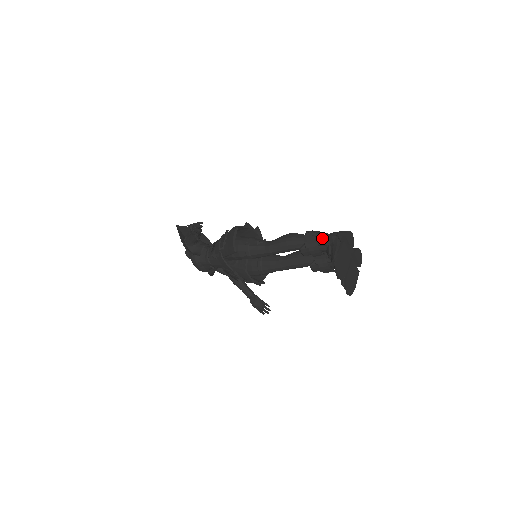
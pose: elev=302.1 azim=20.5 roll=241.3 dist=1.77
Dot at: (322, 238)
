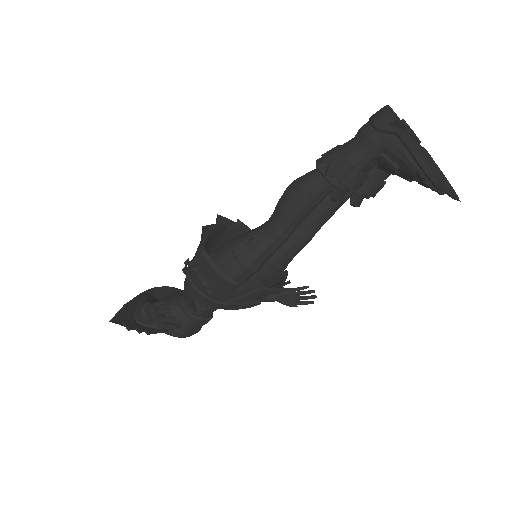
Dot at: (354, 154)
